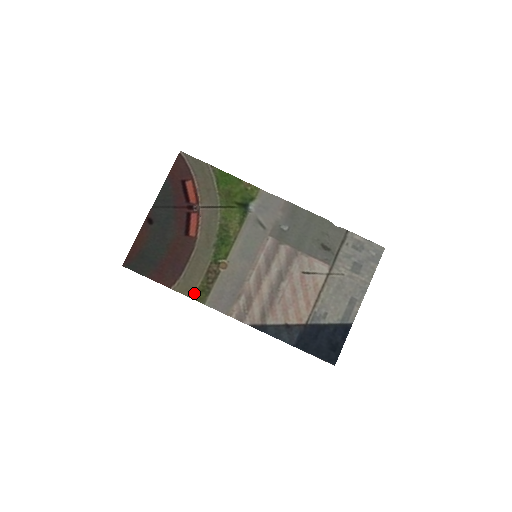
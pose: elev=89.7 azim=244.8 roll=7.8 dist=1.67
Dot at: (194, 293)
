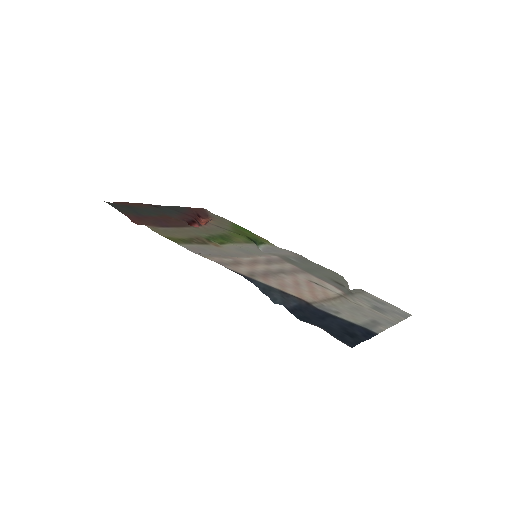
Dot at: (170, 237)
